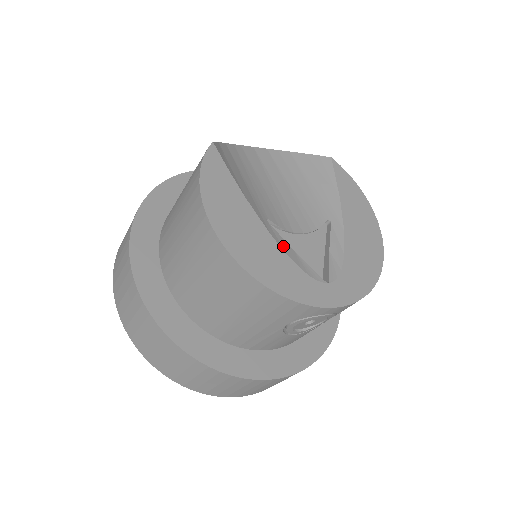
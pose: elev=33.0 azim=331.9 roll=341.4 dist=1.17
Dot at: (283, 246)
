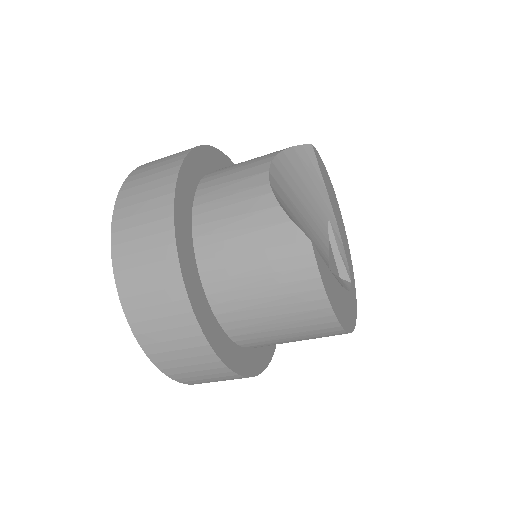
Dot at: (342, 284)
